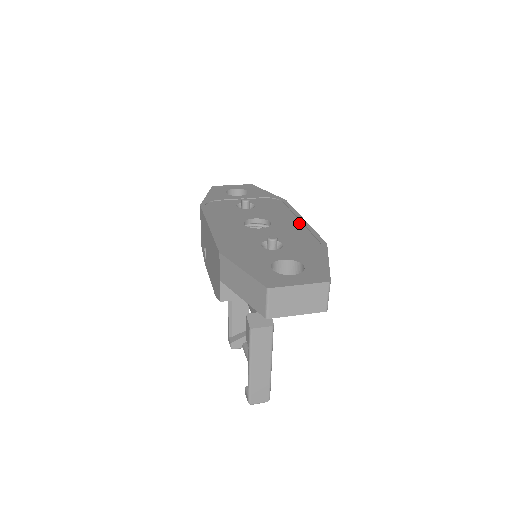
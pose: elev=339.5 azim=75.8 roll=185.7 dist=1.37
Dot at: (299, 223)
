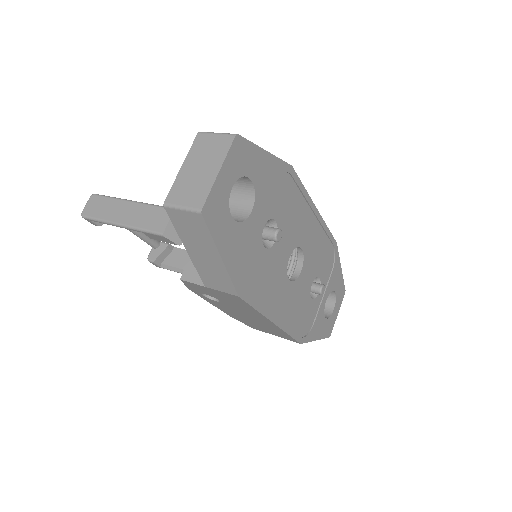
Dot at: (316, 223)
